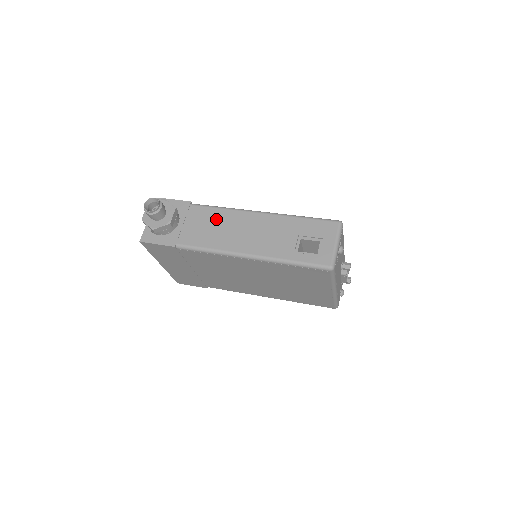
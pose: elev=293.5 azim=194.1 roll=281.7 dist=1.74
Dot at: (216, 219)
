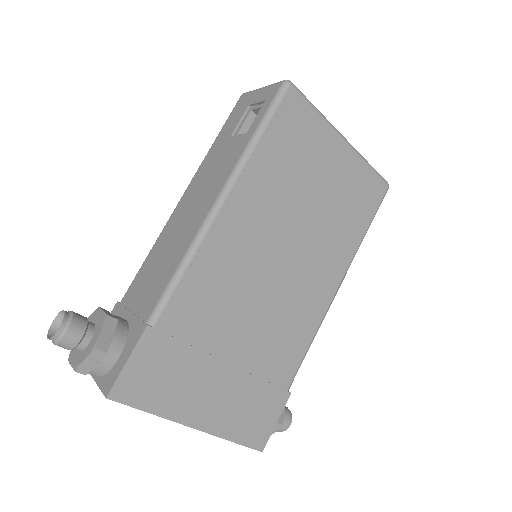
Dot at: (155, 258)
